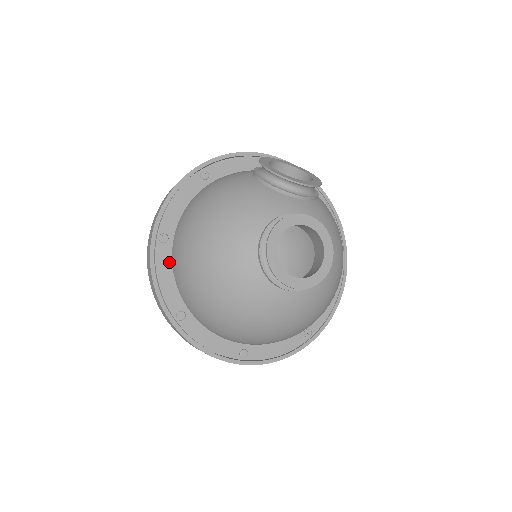
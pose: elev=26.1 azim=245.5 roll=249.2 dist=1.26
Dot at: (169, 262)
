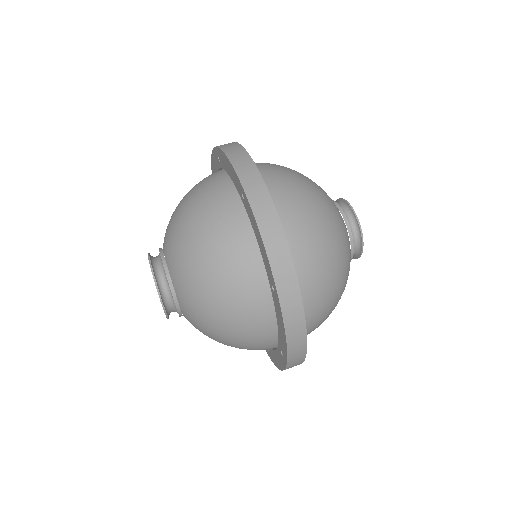
Dot at: occluded
